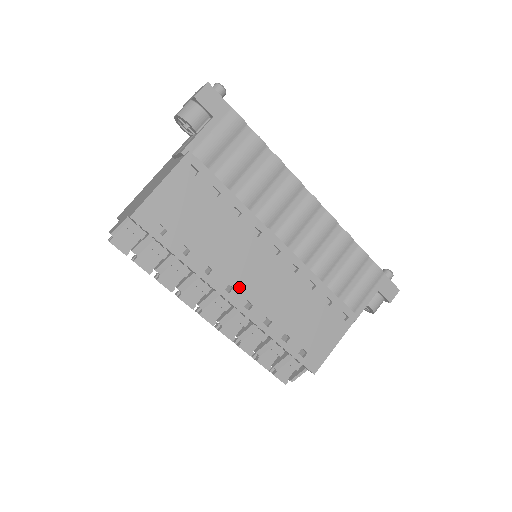
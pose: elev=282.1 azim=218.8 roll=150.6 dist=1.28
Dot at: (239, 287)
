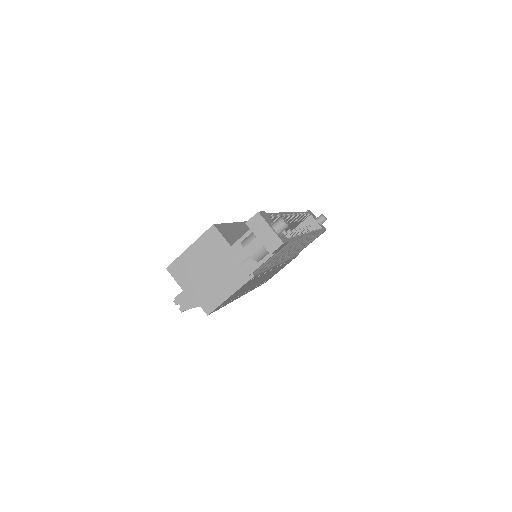
Dot at: occluded
